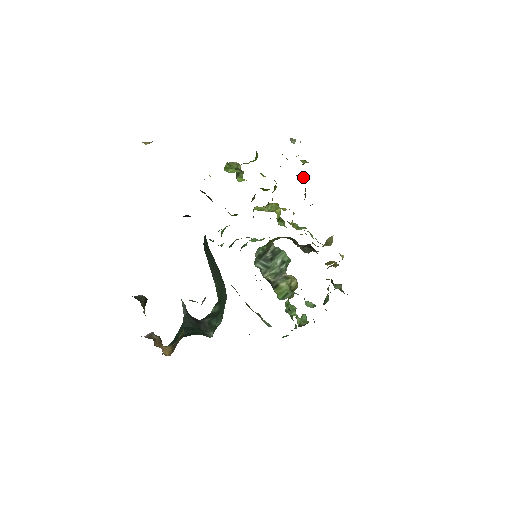
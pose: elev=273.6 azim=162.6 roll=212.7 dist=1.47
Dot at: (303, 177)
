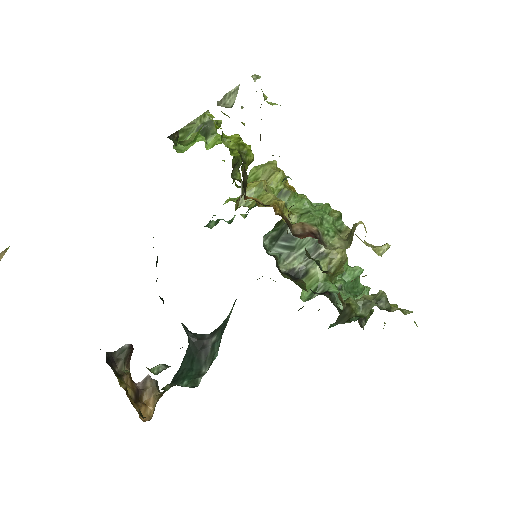
Dot at: occluded
